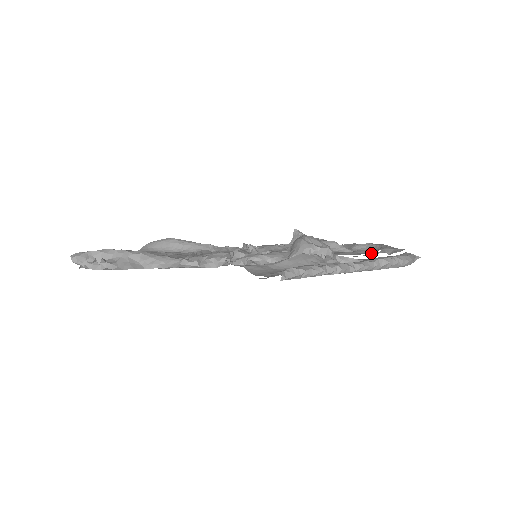
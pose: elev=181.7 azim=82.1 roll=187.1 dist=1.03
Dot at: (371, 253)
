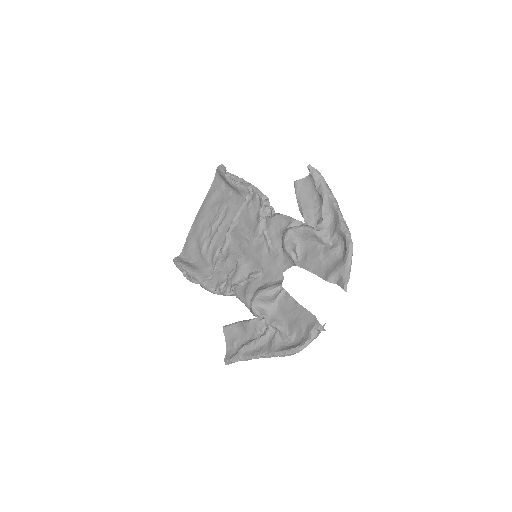
Dot at: (342, 251)
